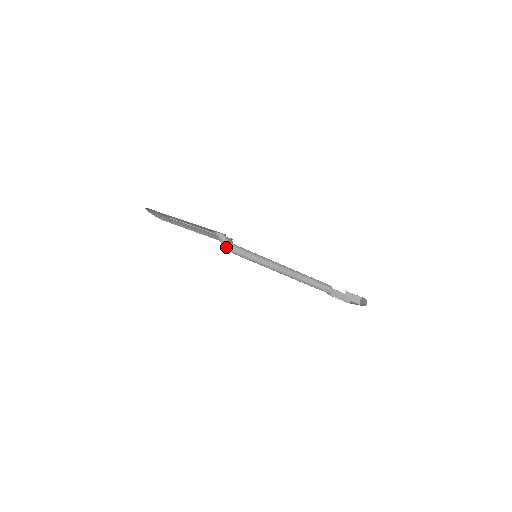
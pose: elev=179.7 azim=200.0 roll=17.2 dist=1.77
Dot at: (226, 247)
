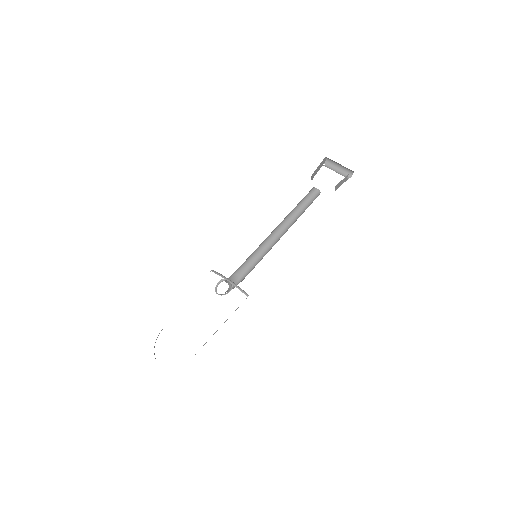
Dot at: occluded
